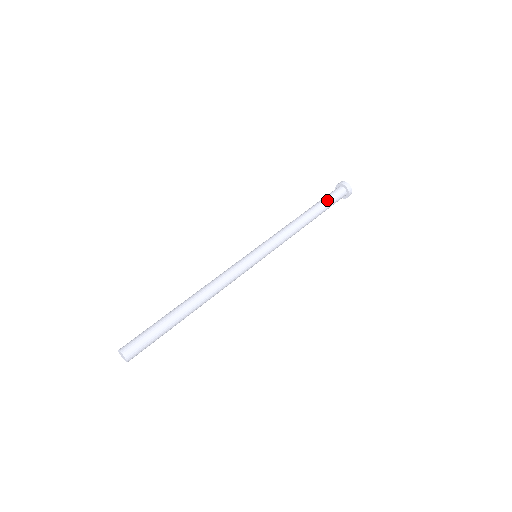
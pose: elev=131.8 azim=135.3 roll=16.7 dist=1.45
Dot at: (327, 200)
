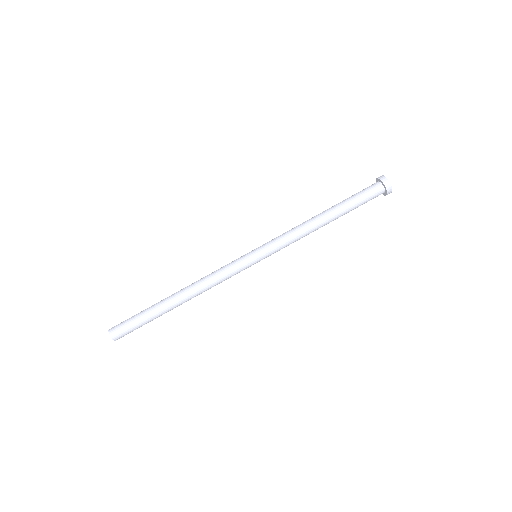
Dot at: (356, 202)
